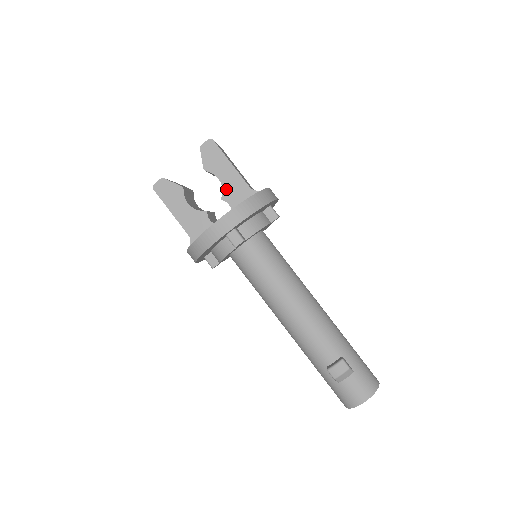
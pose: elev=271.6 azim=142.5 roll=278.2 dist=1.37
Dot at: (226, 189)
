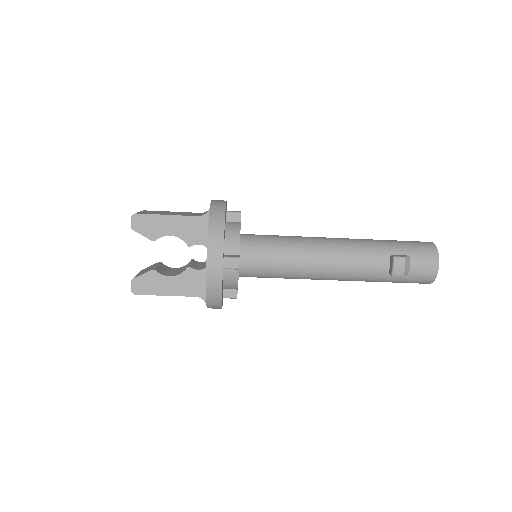
Dot at: (184, 236)
